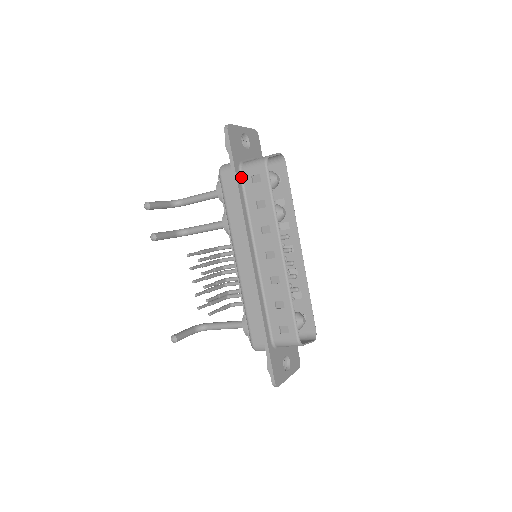
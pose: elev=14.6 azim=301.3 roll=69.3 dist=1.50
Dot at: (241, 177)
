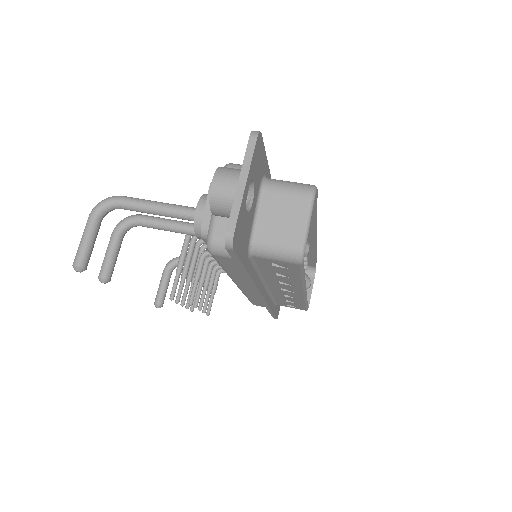
Dot at: (252, 260)
